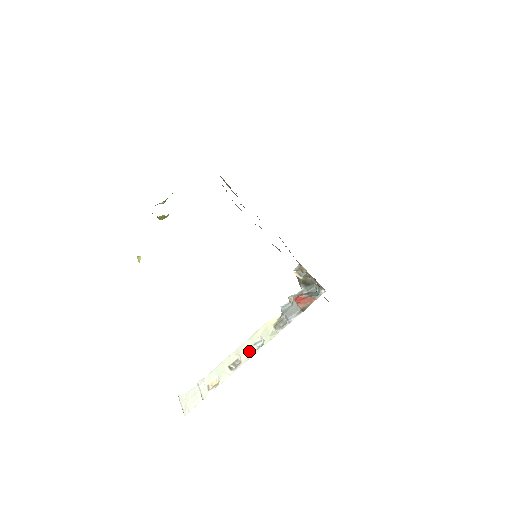
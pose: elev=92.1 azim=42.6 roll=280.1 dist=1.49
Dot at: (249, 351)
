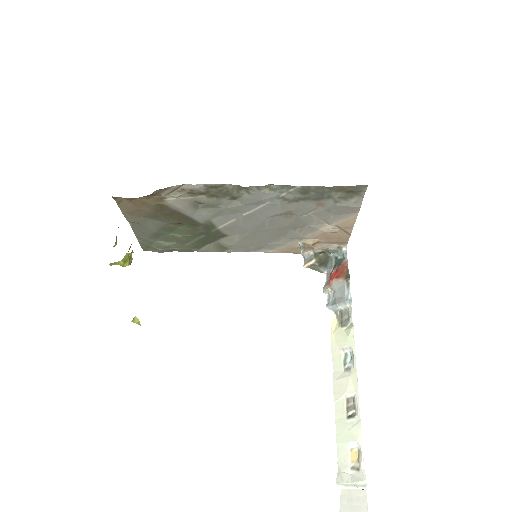
Dot at: (348, 375)
